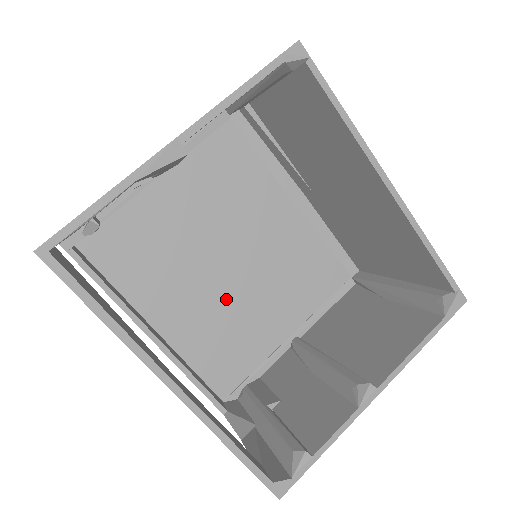
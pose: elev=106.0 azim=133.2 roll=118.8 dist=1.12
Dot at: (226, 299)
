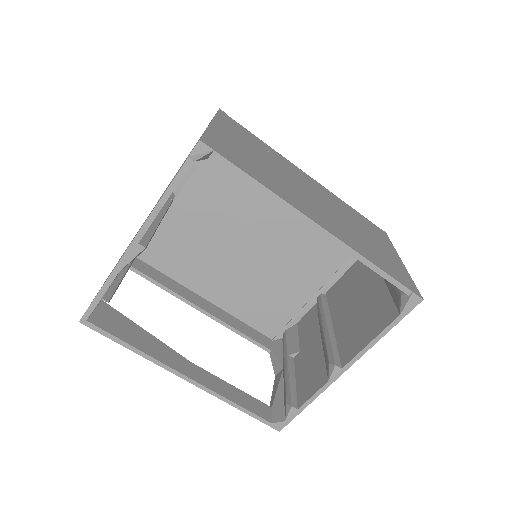
Dot at: (256, 273)
